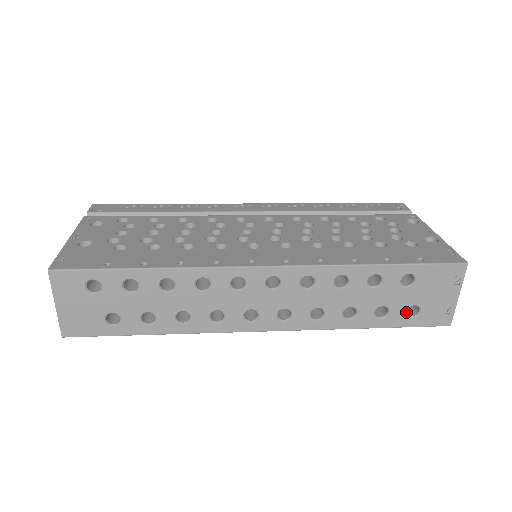
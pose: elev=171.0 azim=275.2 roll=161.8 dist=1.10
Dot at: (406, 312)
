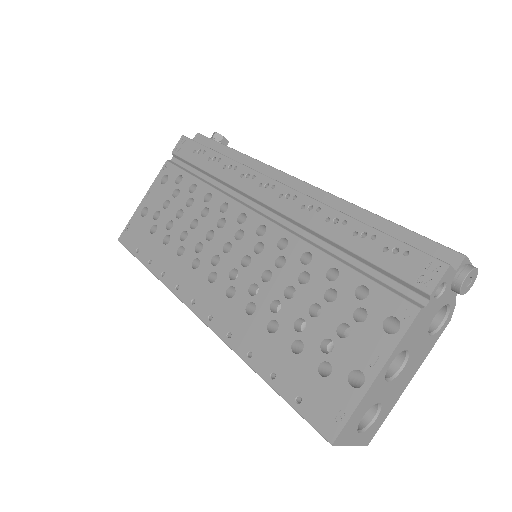
Dot at: occluded
